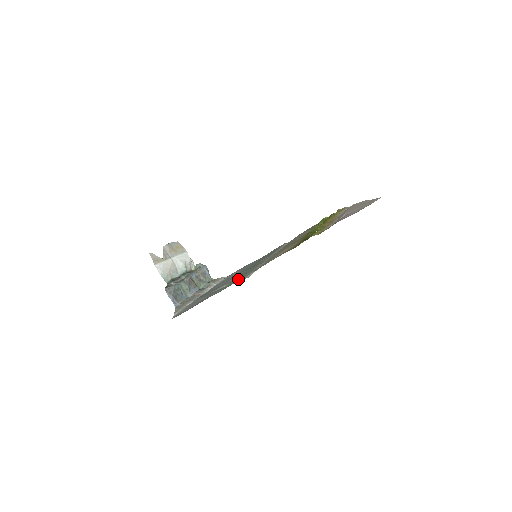
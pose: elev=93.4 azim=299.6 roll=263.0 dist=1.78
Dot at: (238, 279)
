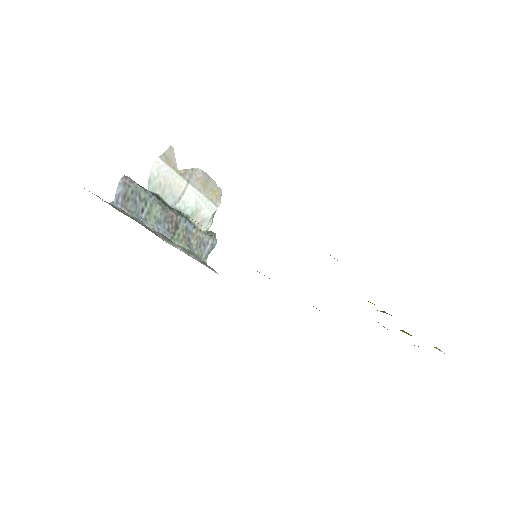
Dot at: occluded
